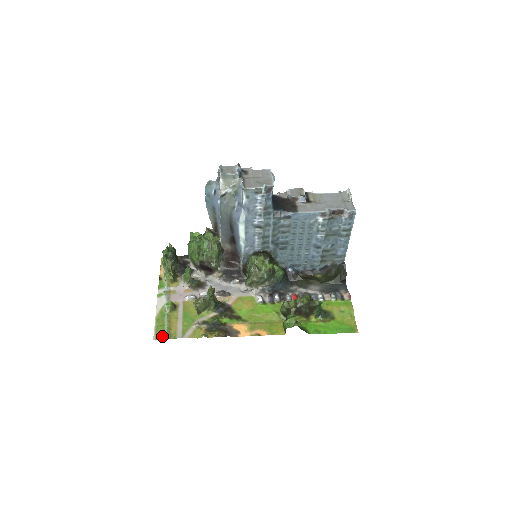
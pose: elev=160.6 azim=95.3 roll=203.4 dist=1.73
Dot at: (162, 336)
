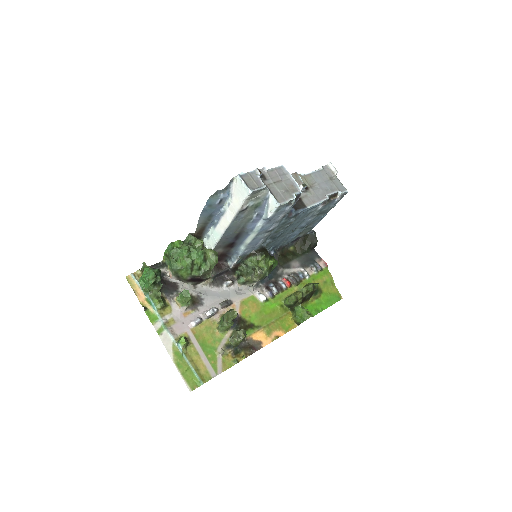
Dot at: (196, 383)
